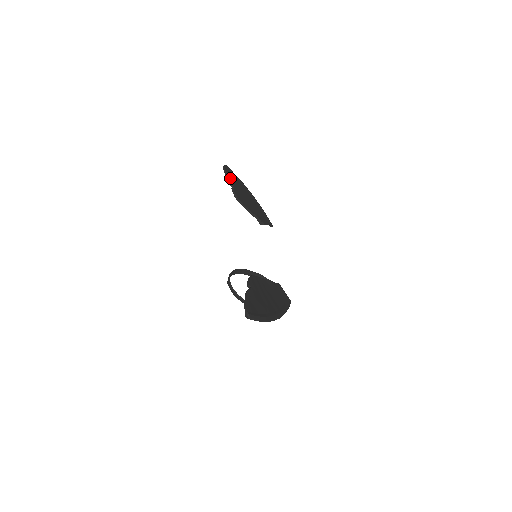
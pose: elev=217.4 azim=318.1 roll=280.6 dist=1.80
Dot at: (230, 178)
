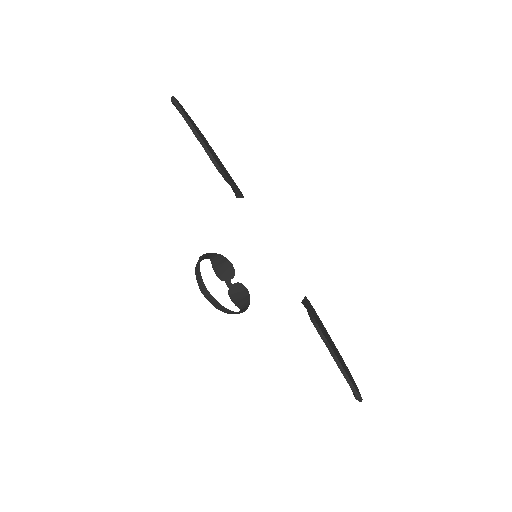
Dot at: (194, 127)
